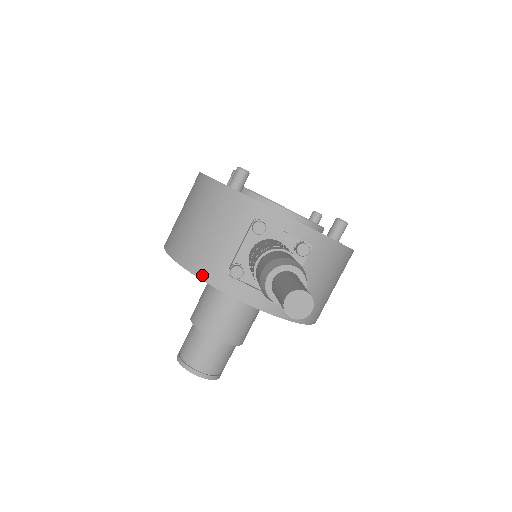
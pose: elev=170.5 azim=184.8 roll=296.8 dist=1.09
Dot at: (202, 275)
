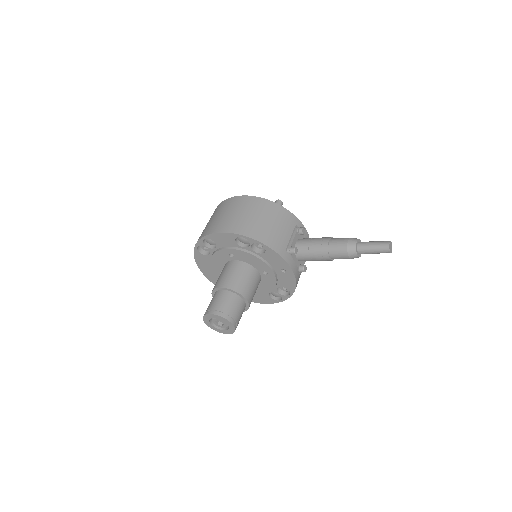
Dot at: (275, 249)
